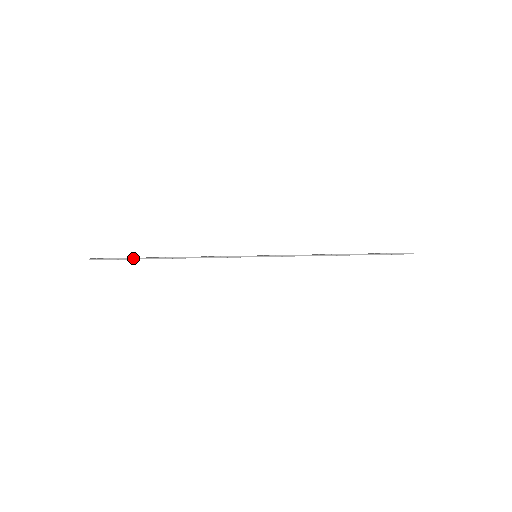
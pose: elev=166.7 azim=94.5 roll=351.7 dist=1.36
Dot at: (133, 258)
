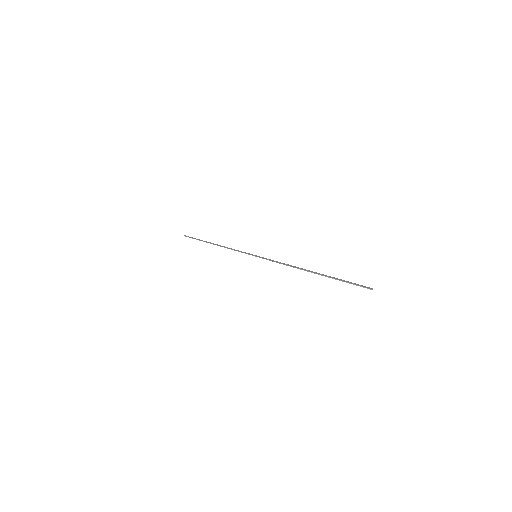
Dot at: (201, 240)
